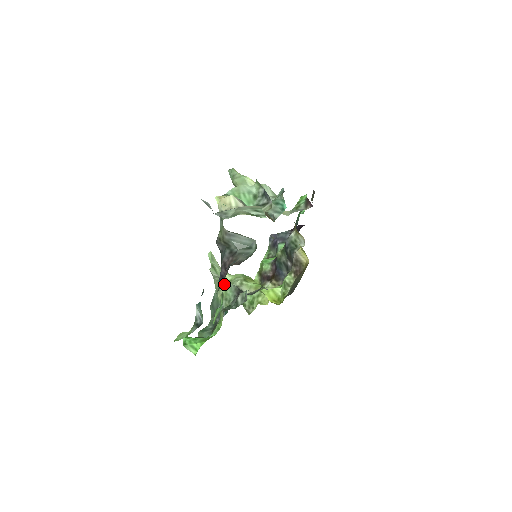
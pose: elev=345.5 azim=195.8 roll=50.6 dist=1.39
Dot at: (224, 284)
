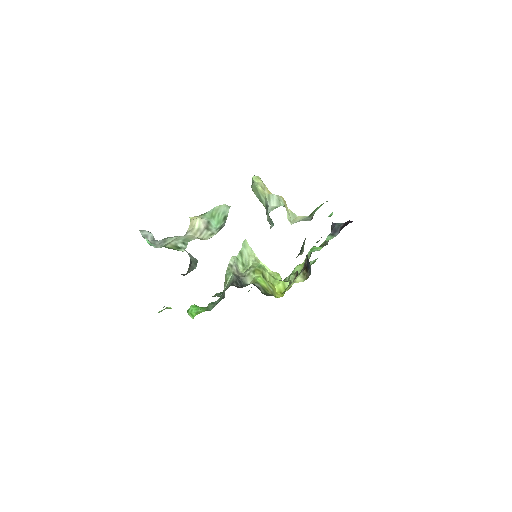
Dot at: (230, 273)
